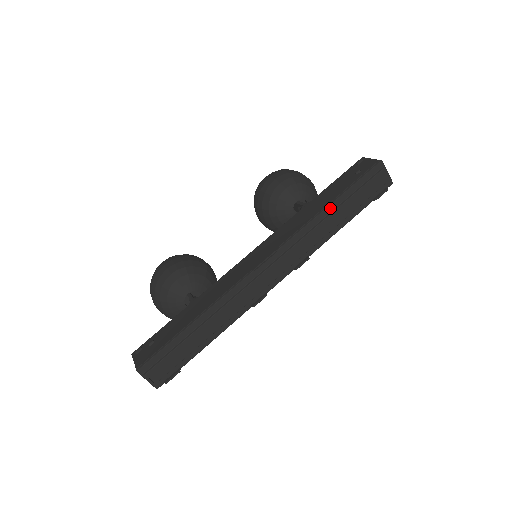
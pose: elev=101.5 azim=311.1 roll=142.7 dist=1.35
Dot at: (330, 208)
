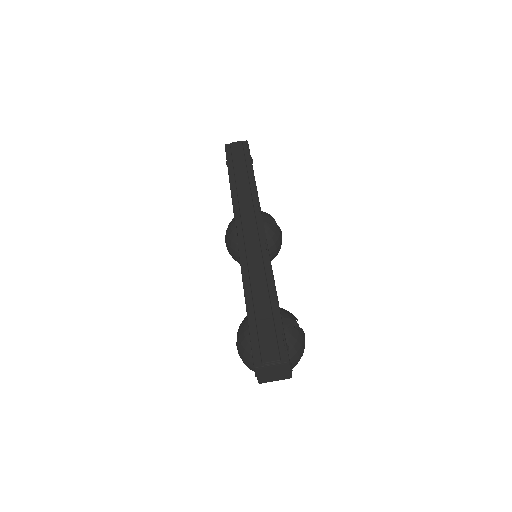
Dot at: (232, 181)
